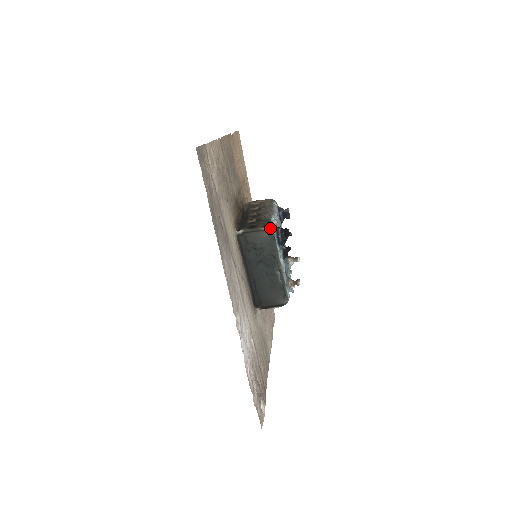
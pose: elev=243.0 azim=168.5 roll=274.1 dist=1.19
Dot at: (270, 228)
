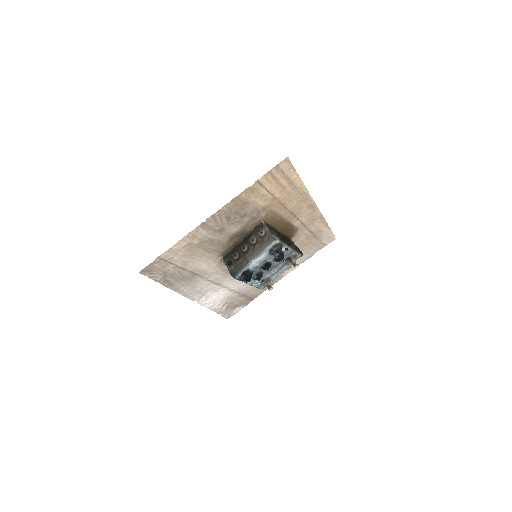
Dot at: (233, 276)
